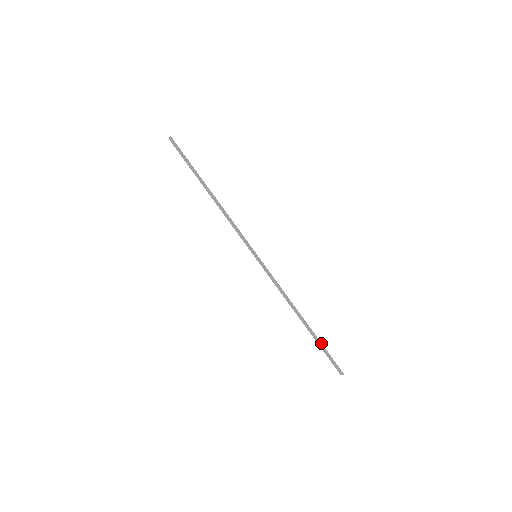
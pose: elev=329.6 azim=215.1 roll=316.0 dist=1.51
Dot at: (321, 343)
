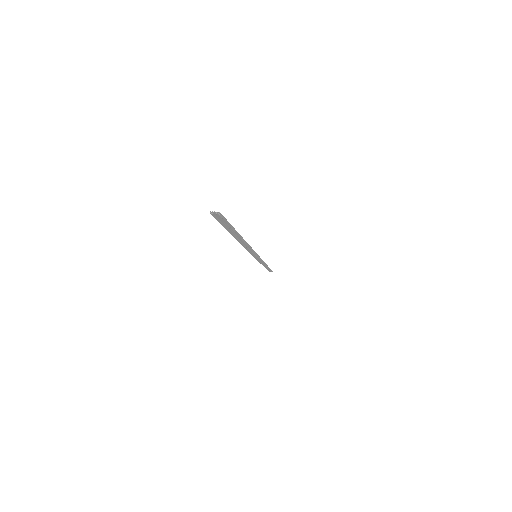
Dot at: (270, 269)
